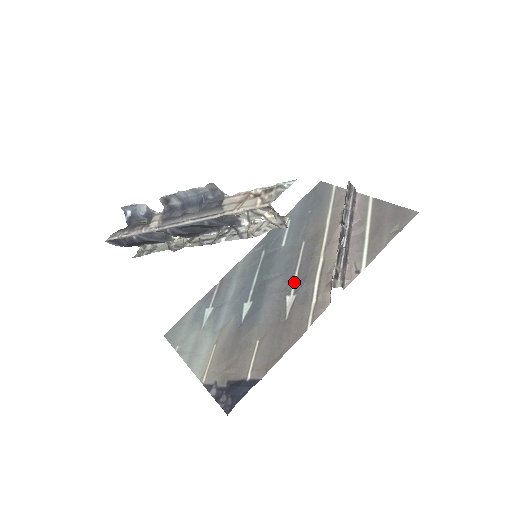
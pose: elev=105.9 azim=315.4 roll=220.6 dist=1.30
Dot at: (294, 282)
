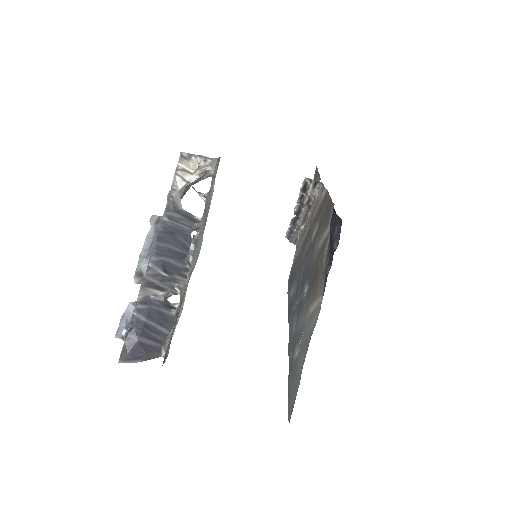
Dot at: (309, 243)
